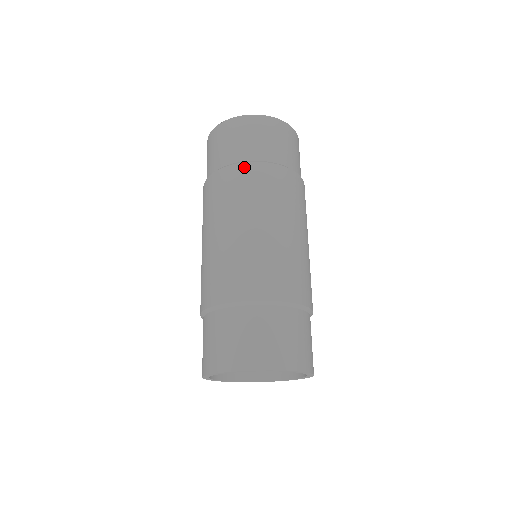
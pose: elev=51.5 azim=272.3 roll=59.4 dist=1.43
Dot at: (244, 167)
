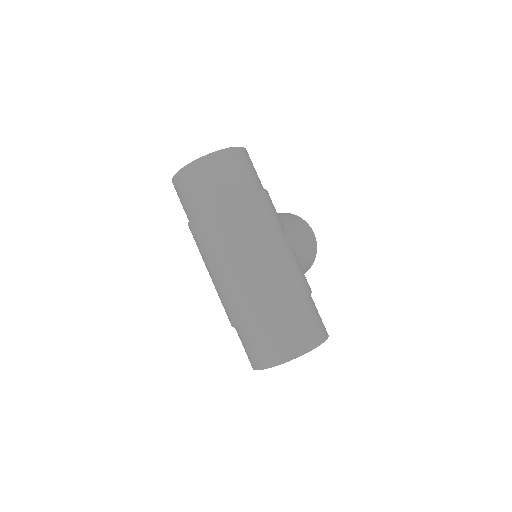
Dot at: (203, 217)
